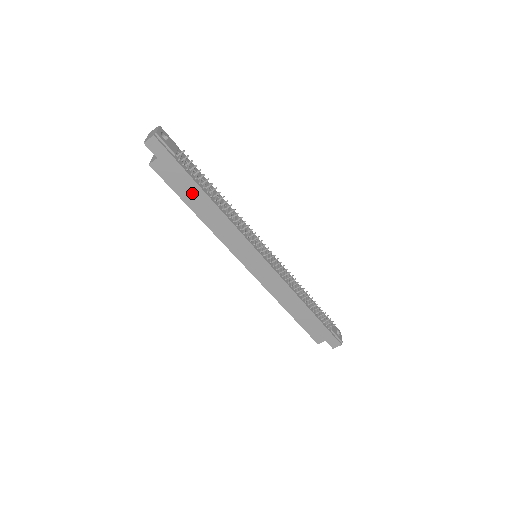
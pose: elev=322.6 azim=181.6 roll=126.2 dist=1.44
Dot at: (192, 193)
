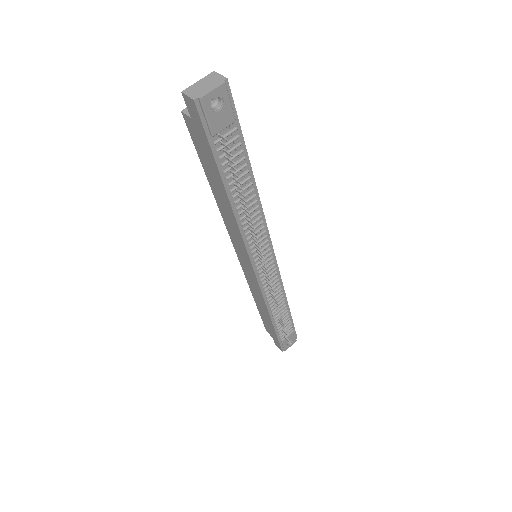
Dot at: (214, 176)
